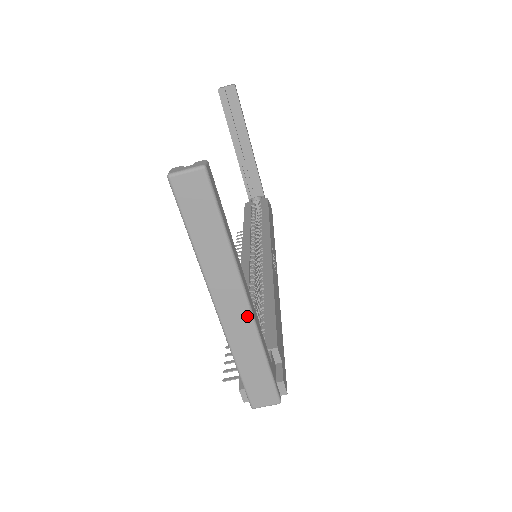
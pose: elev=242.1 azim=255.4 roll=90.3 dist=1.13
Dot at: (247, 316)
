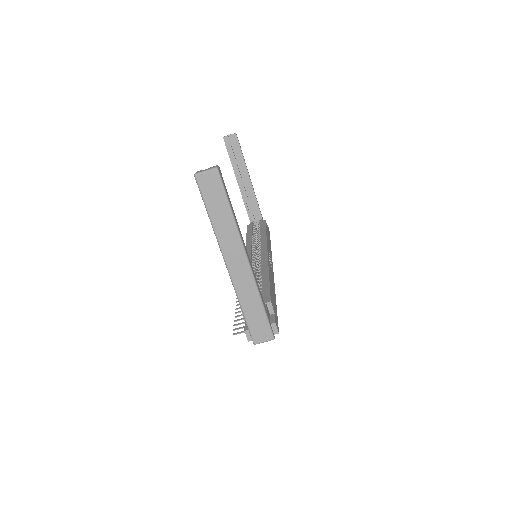
Dot at: (247, 270)
